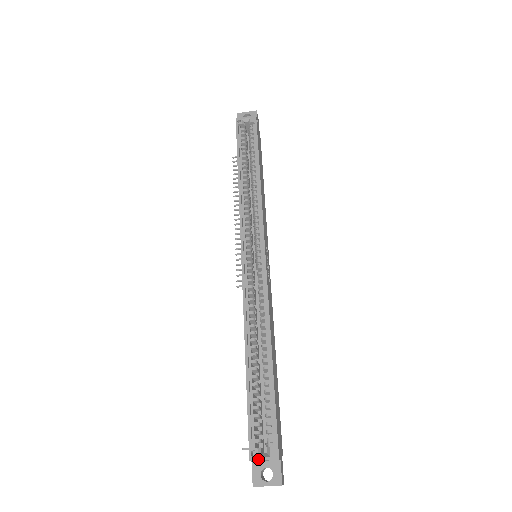
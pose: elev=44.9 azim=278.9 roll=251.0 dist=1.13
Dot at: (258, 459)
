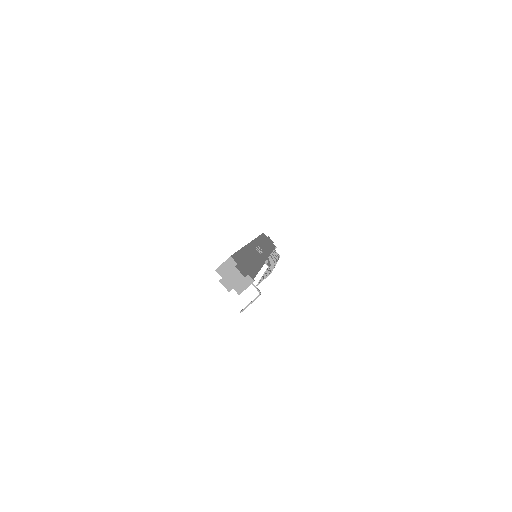
Dot at: (220, 266)
